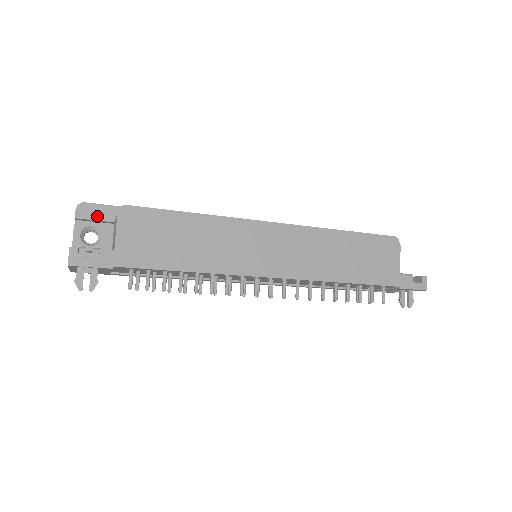
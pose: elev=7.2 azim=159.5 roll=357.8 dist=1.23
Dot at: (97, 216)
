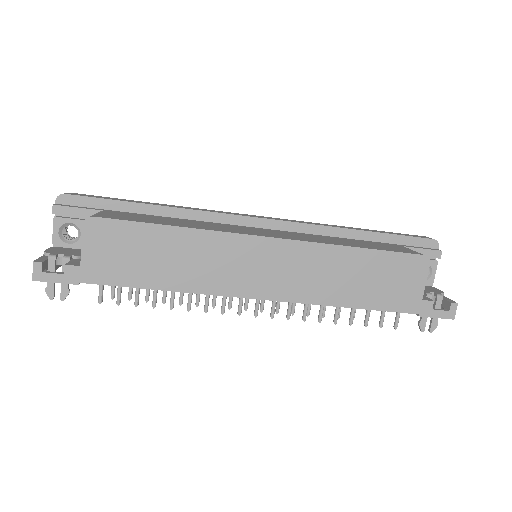
Dot at: (76, 212)
